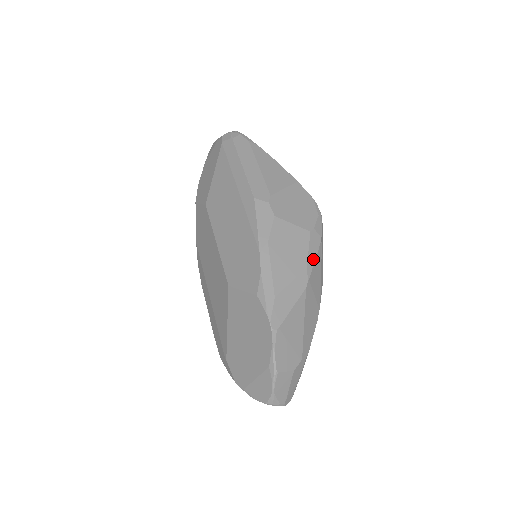
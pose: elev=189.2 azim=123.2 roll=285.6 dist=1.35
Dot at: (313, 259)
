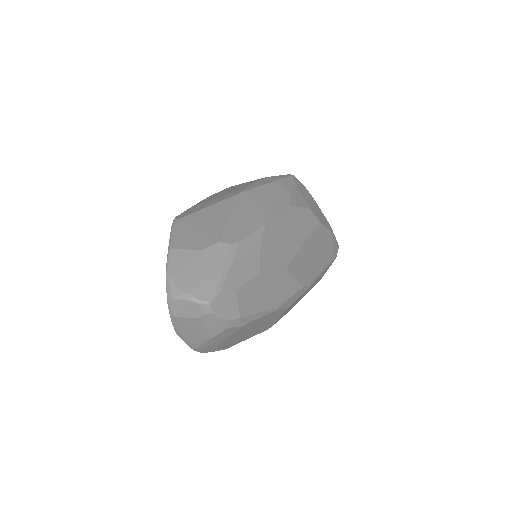
Dot at: (260, 185)
